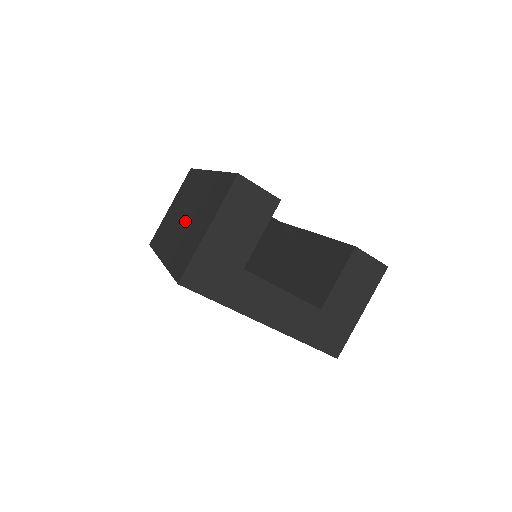
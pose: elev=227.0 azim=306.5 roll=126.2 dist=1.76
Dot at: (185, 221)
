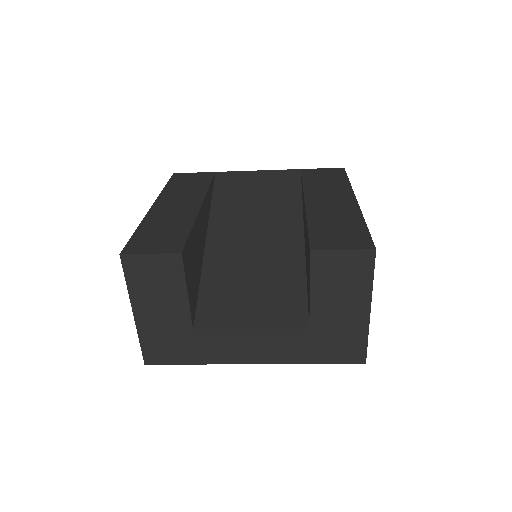
Dot at: occluded
